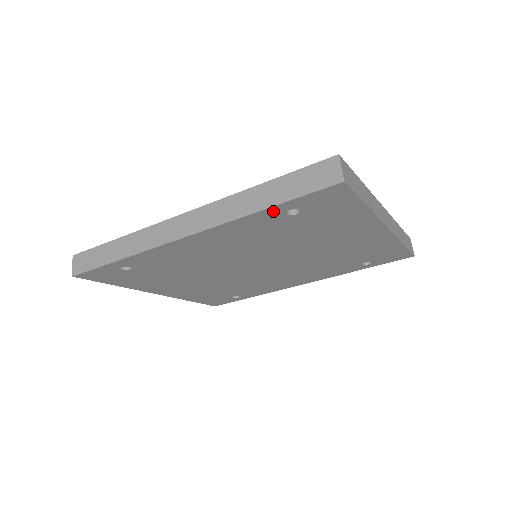
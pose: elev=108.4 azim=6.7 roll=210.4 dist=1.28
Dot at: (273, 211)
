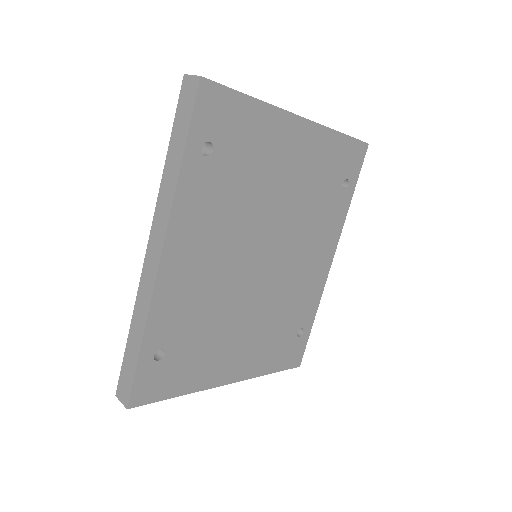
Dot at: (191, 160)
